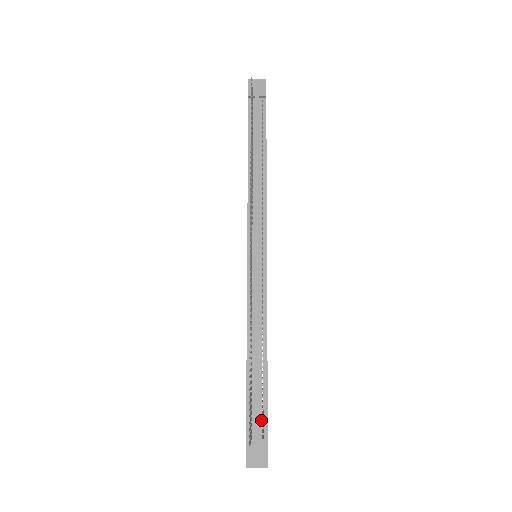
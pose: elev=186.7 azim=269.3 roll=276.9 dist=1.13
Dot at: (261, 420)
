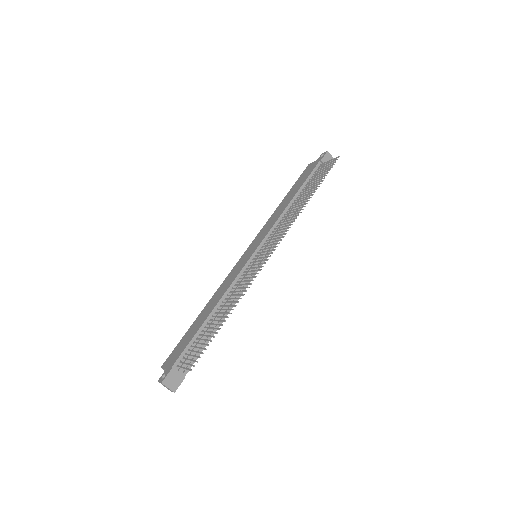
Dot at: occluded
